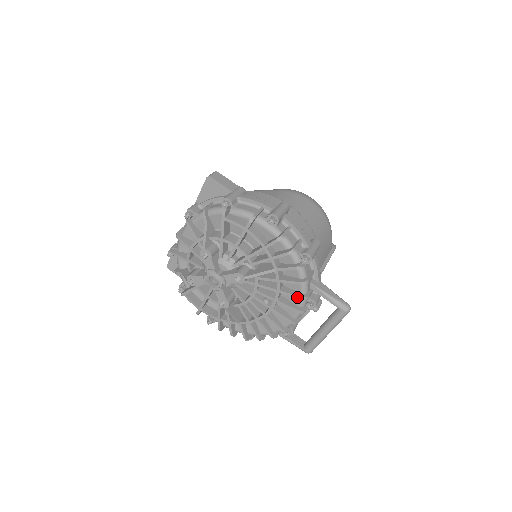
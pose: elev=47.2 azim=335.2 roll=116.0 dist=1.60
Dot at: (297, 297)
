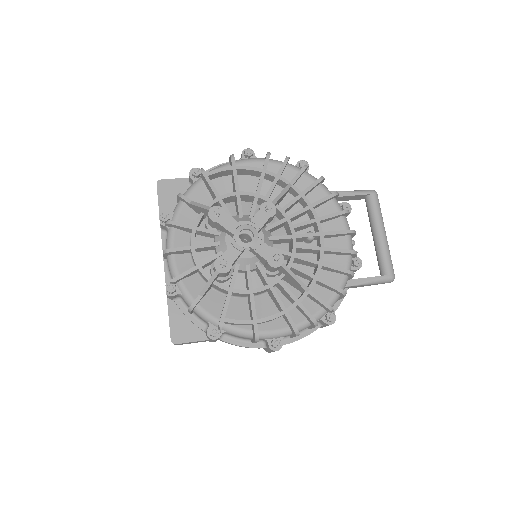
Dot at: (330, 196)
